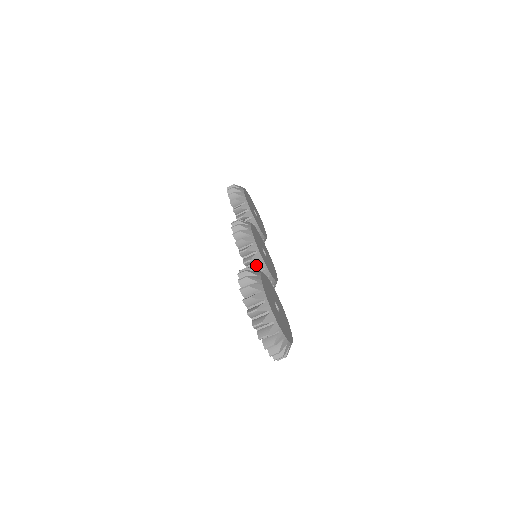
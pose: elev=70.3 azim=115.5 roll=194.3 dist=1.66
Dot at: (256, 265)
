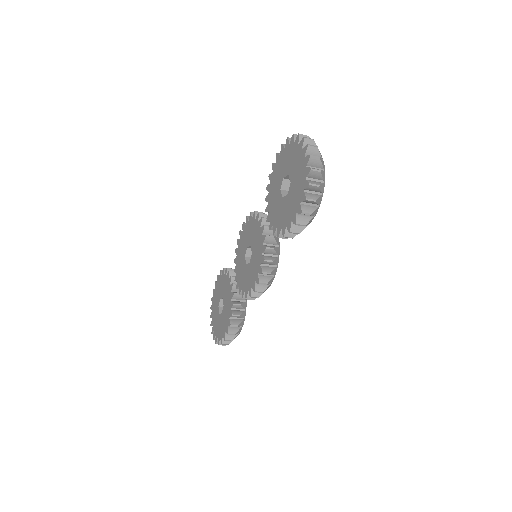
Dot at: occluded
